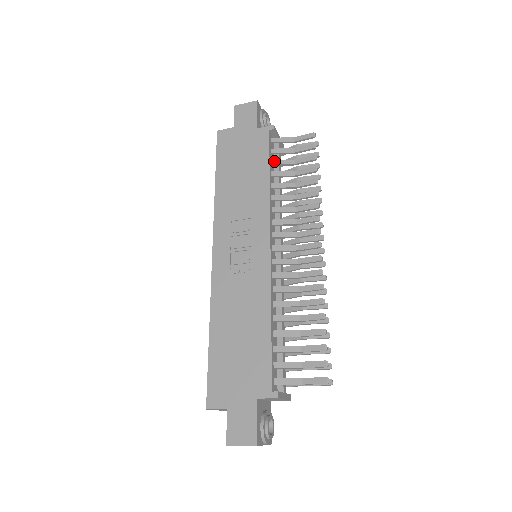
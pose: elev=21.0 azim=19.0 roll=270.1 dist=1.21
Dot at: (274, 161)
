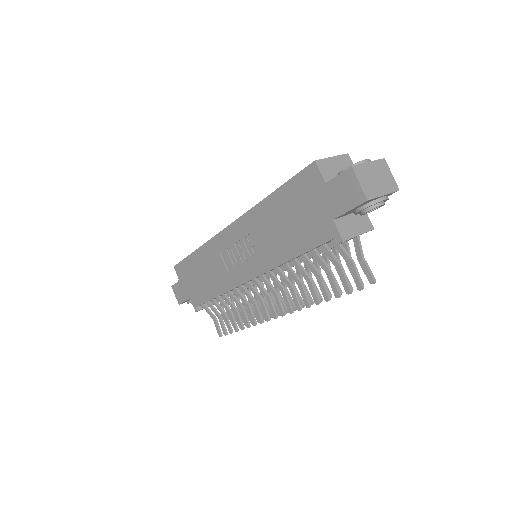
Dot at: (314, 253)
